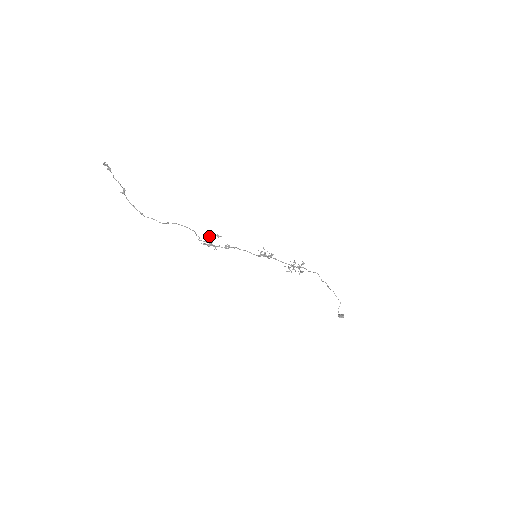
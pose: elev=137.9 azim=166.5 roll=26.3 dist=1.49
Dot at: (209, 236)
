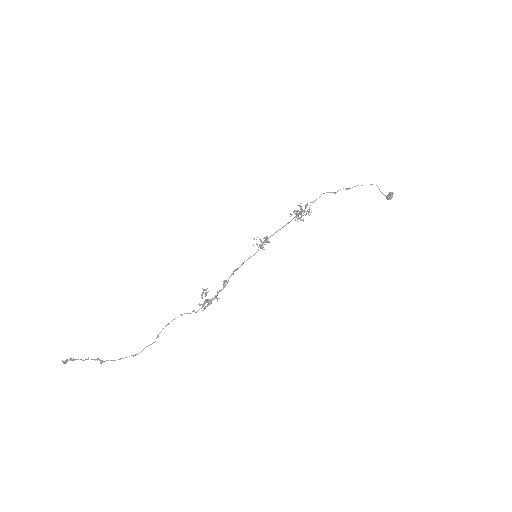
Dot at: (201, 297)
